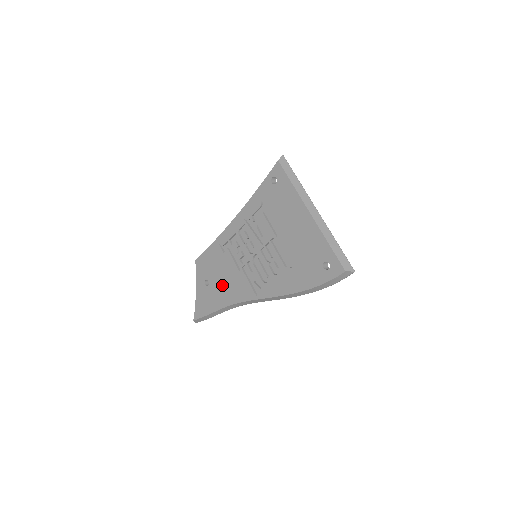
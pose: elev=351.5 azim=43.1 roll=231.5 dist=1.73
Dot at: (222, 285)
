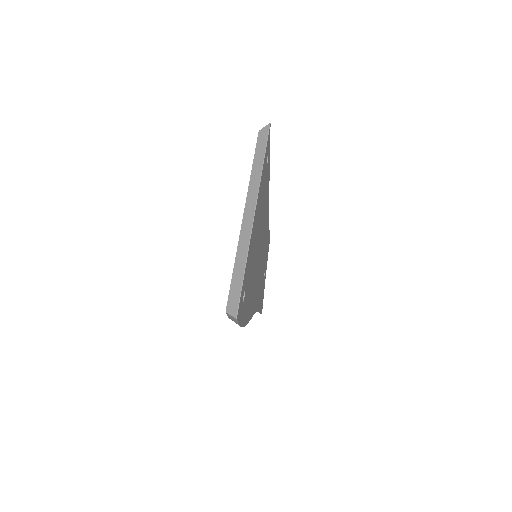
Dot at: occluded
